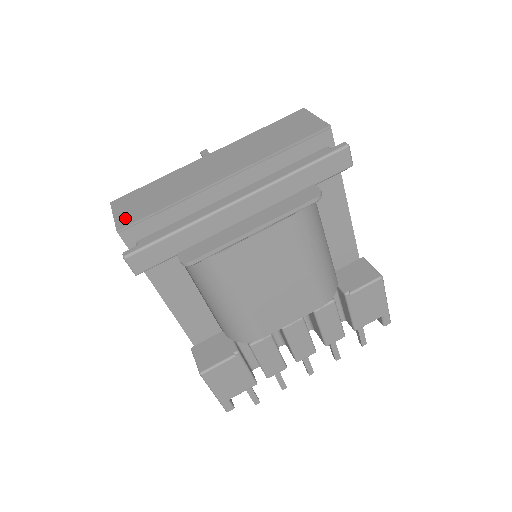
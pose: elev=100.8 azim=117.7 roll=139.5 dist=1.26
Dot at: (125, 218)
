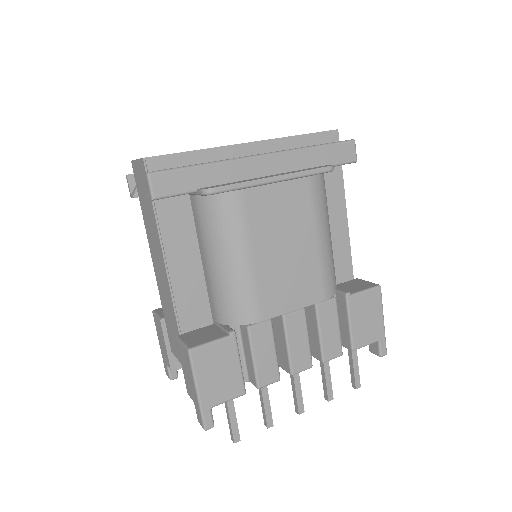
Dot at: occluded
